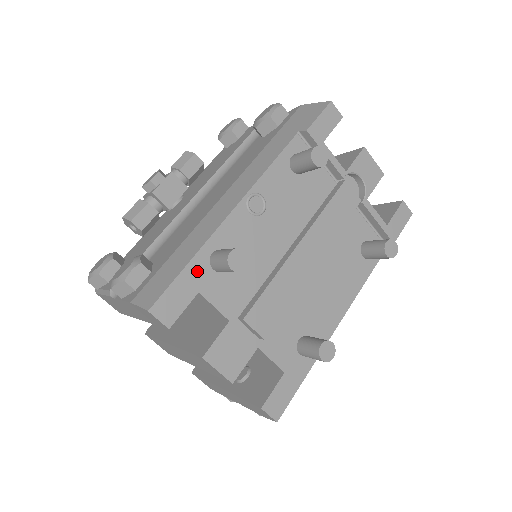
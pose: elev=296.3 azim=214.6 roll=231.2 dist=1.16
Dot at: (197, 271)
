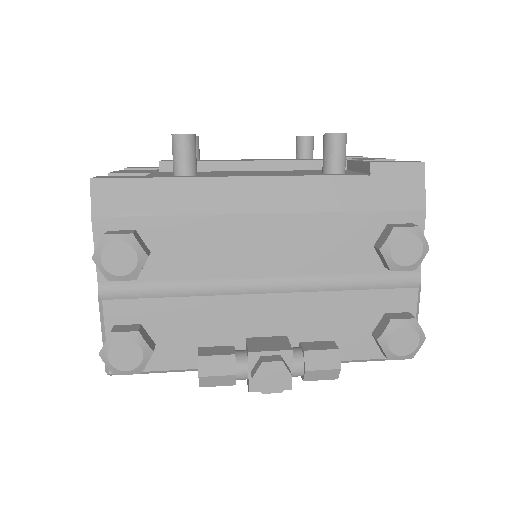
Dot at: occluded
